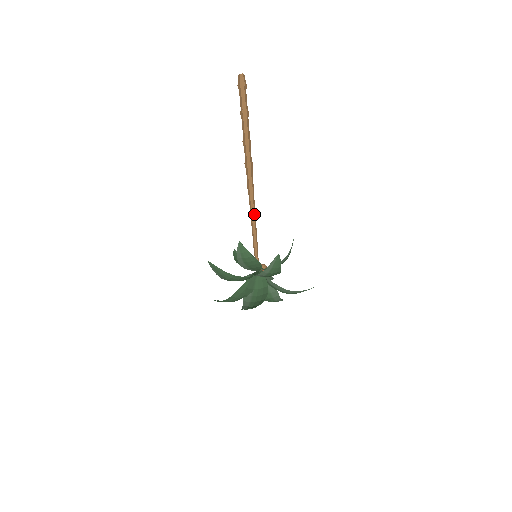
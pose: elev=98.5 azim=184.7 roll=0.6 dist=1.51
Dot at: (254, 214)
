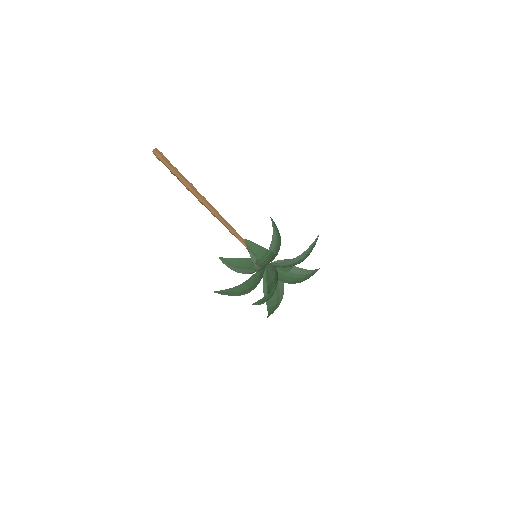
Dot at: (230, 228)
